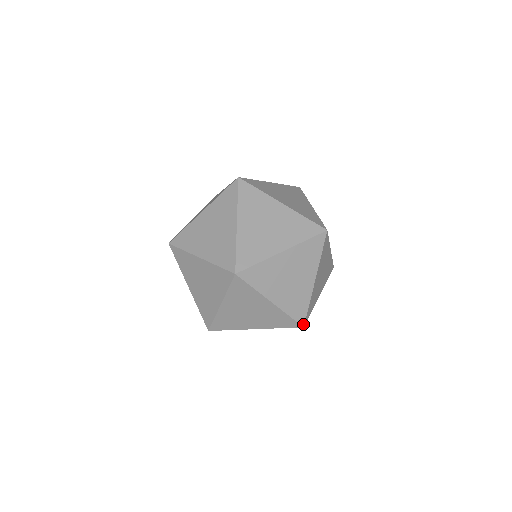
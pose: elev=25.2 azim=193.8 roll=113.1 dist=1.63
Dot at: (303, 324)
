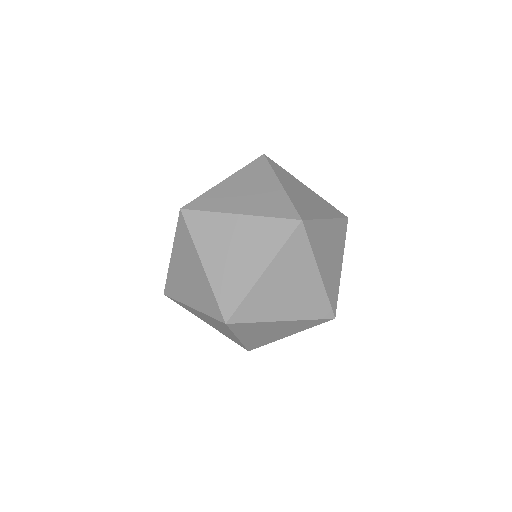
Dot at: (298, 218)
